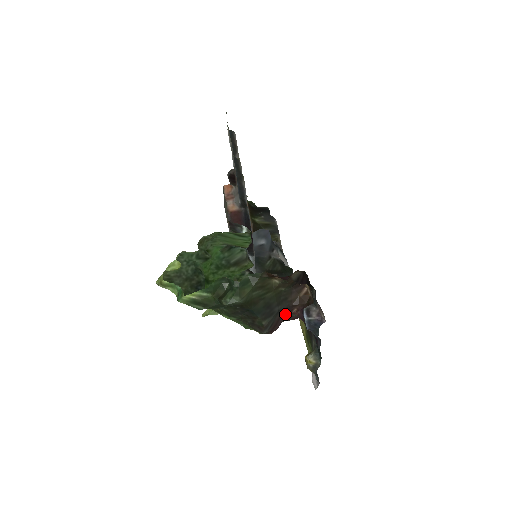
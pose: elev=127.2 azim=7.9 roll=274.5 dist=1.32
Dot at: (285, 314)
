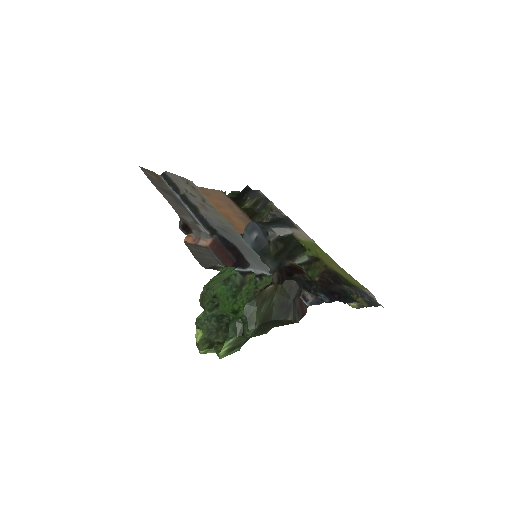
Dot at: occluded
